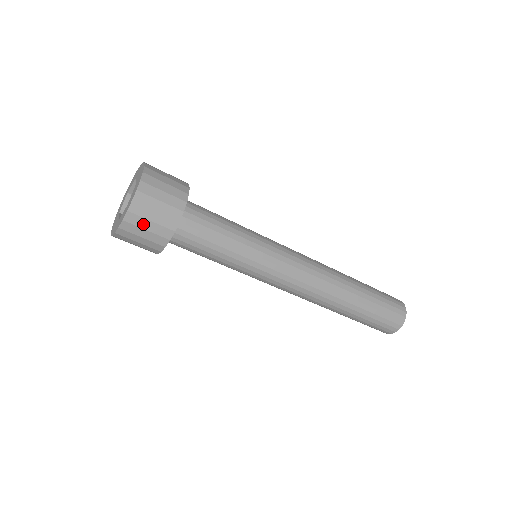
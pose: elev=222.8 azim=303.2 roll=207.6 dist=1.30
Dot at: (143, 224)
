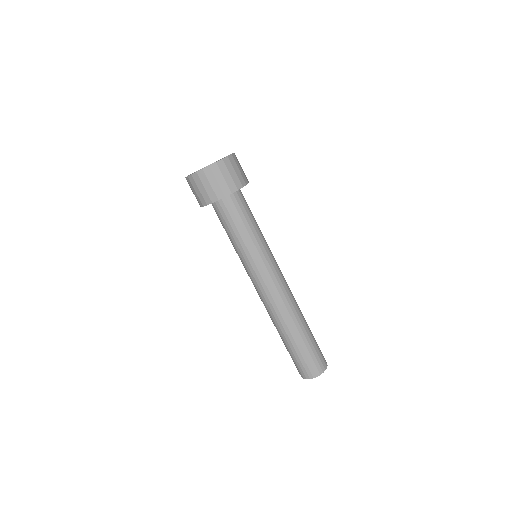
Dot at: (238, 165)
